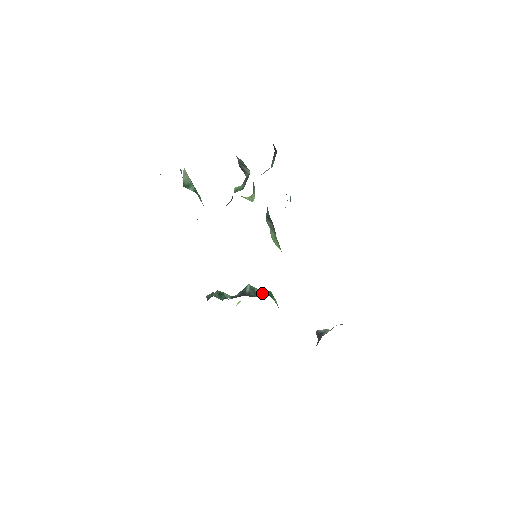
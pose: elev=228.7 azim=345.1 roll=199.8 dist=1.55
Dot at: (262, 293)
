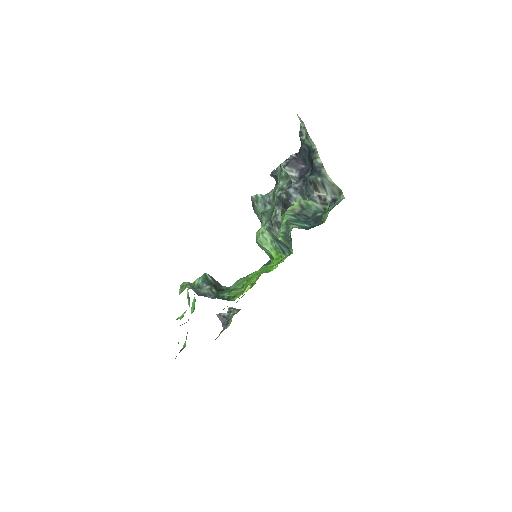
Dot at: (220, 284)
